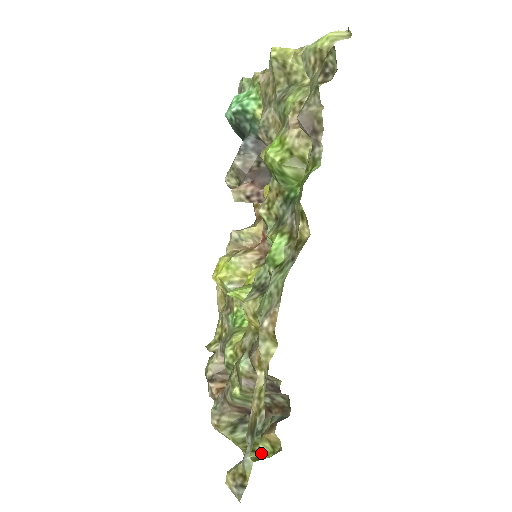
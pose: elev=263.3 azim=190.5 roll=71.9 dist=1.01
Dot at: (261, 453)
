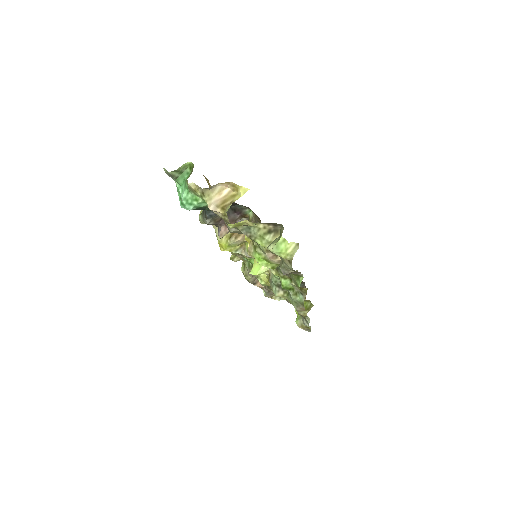
Dot at: occluded
